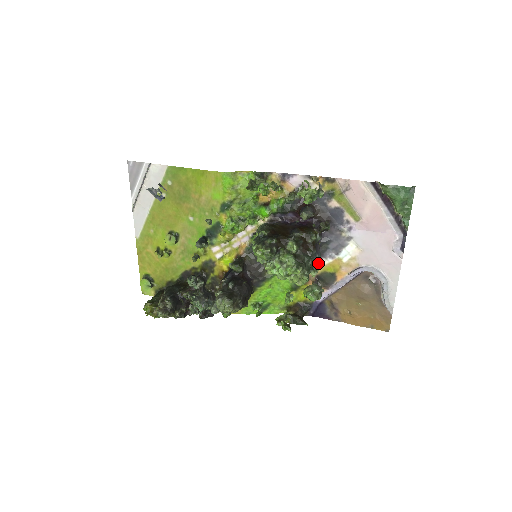
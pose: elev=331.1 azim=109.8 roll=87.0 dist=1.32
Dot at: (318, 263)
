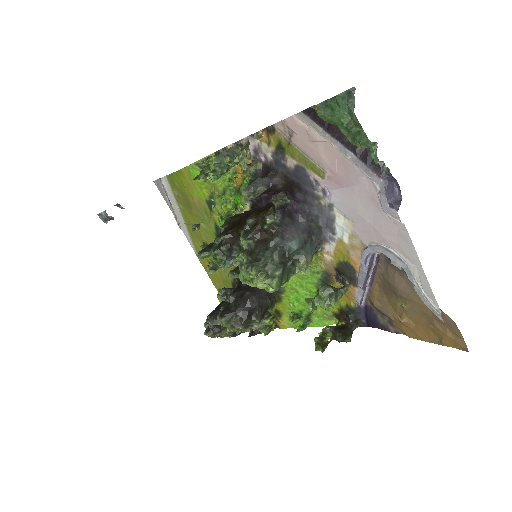
Dot at: (304, 253)
